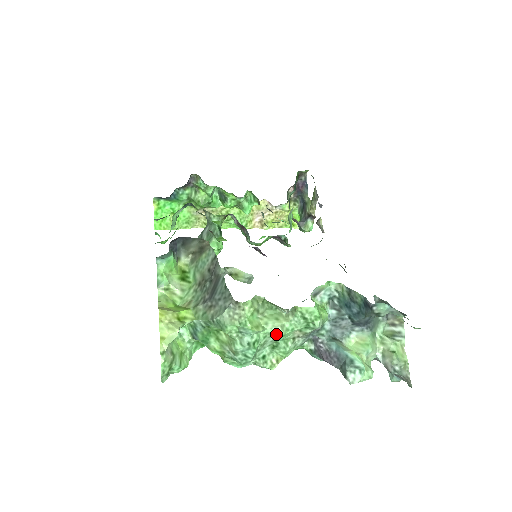
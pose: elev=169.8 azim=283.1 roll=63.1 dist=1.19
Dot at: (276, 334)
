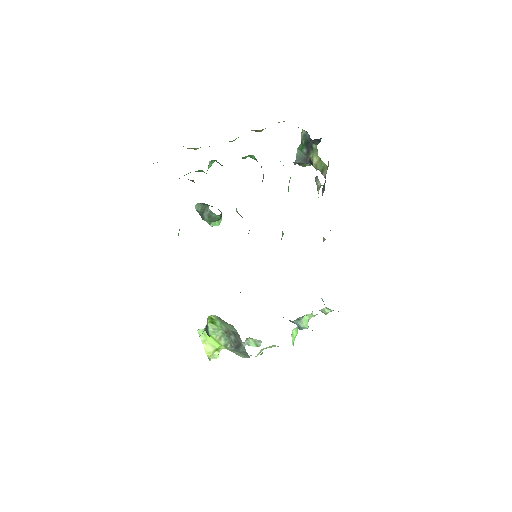
Dot at: occluded
